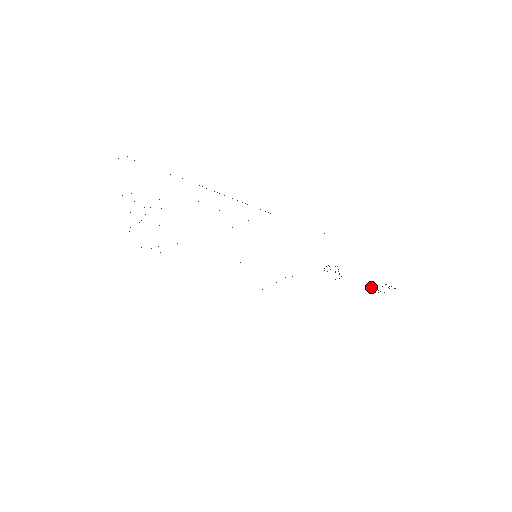
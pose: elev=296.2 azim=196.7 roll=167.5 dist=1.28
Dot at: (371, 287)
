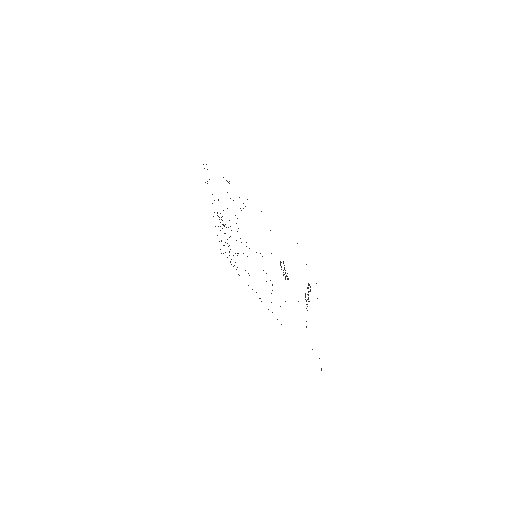
Dot at: occluded
